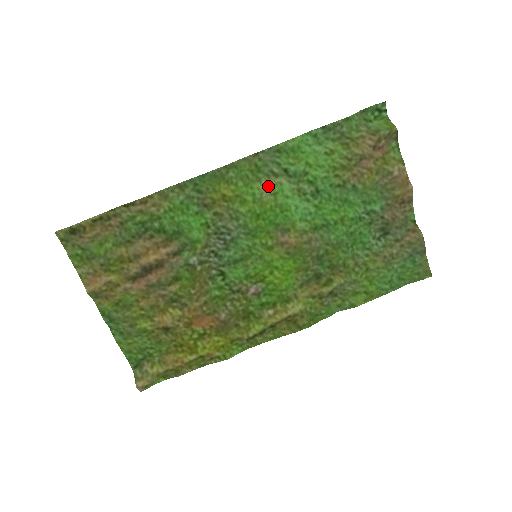
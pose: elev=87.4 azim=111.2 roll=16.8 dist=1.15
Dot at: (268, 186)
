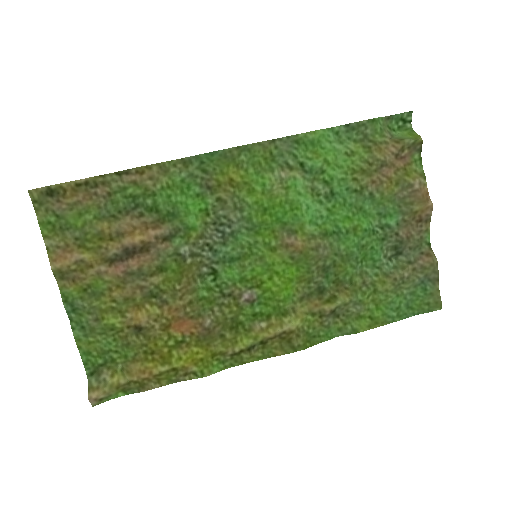
Dot at: (281, 178)
